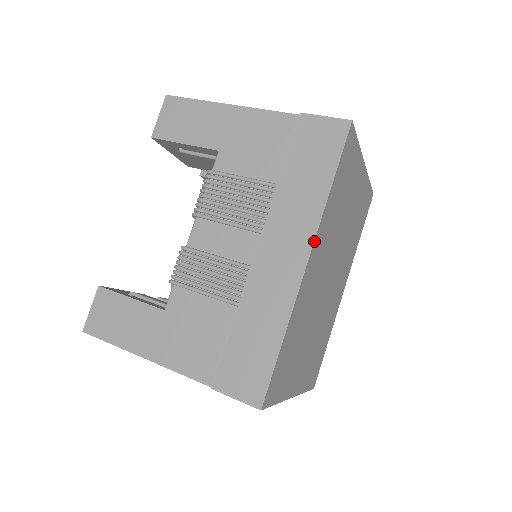
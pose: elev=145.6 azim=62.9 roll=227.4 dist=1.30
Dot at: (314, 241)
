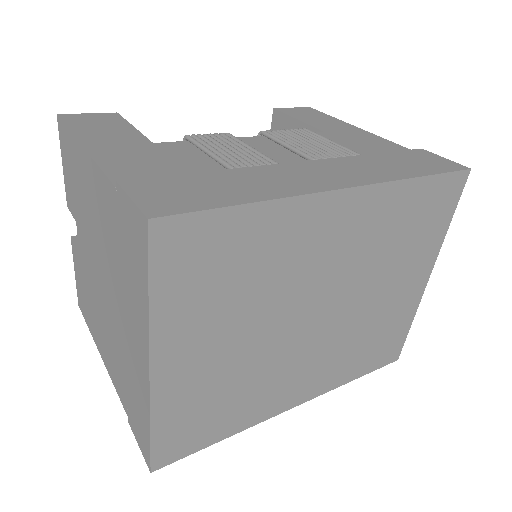
Dot at: (368, 185)
